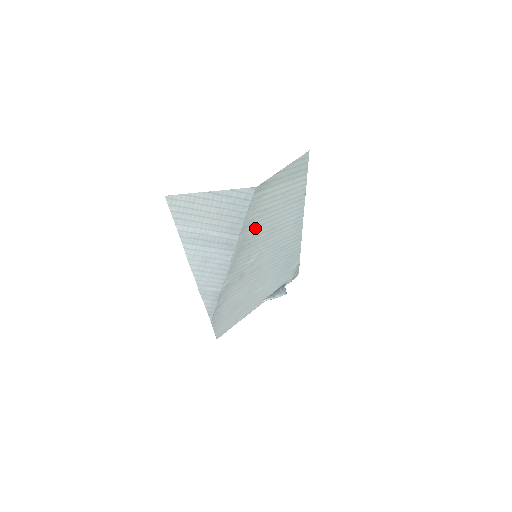
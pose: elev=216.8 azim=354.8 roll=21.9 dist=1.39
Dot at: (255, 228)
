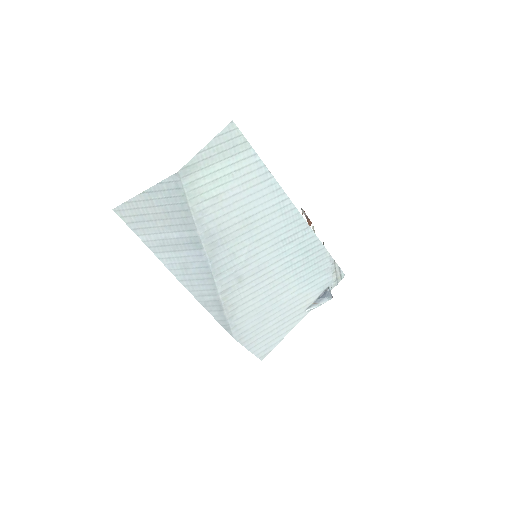
Dot at: (217, 220)
